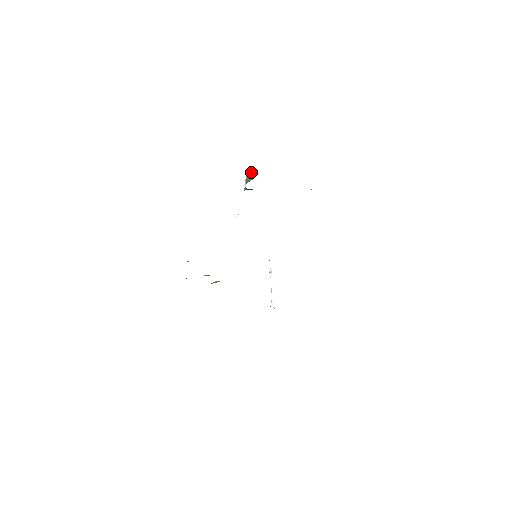
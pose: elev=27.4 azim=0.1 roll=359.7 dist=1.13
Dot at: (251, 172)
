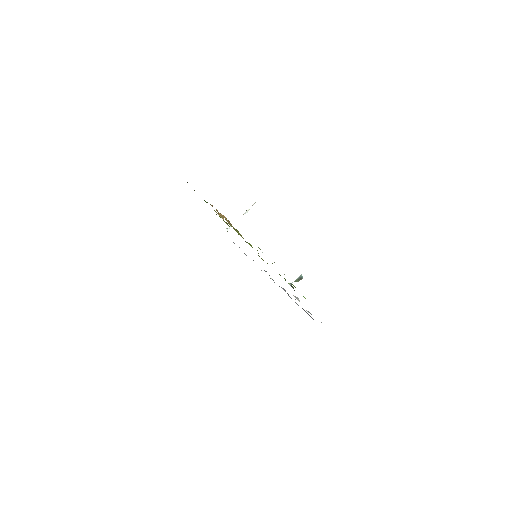
Dot at: (302, 278)
